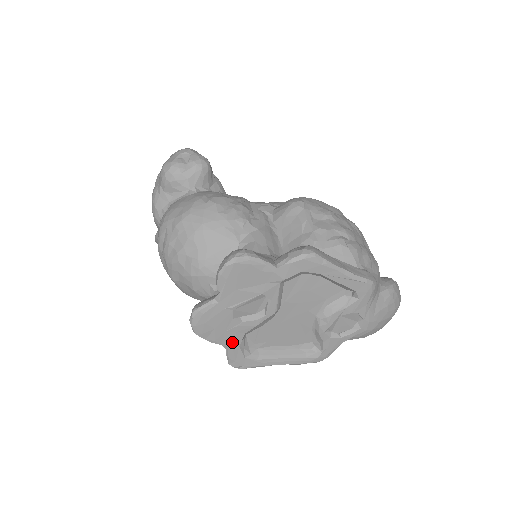
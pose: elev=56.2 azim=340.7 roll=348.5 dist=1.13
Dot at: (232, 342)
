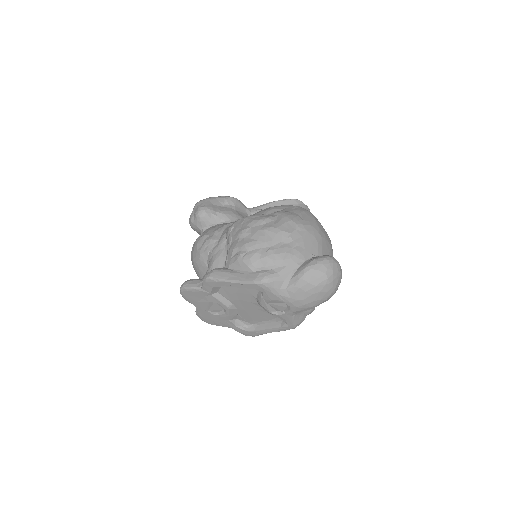
Dot at: (229, 325)
